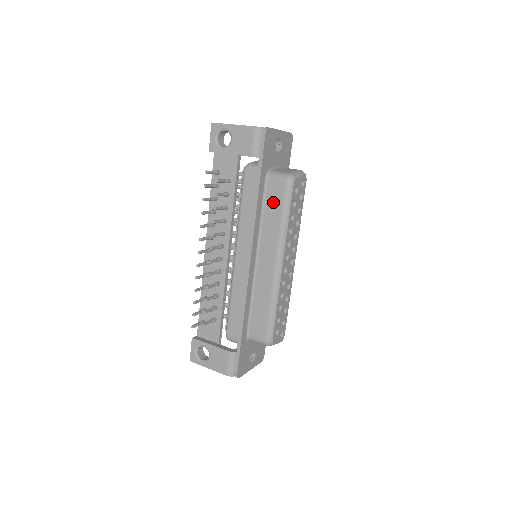
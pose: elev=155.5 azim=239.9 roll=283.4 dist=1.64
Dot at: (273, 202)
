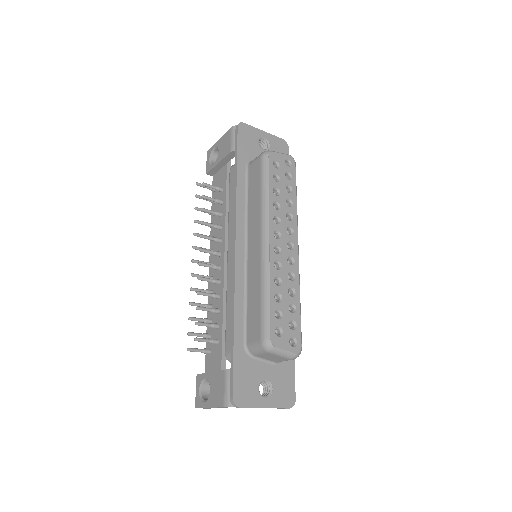
Dot at: (254, 182)
